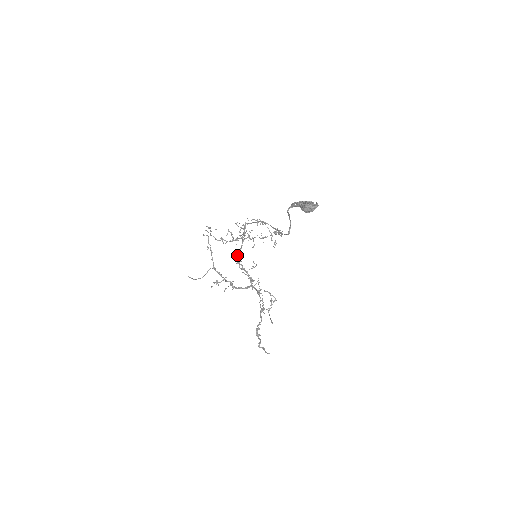
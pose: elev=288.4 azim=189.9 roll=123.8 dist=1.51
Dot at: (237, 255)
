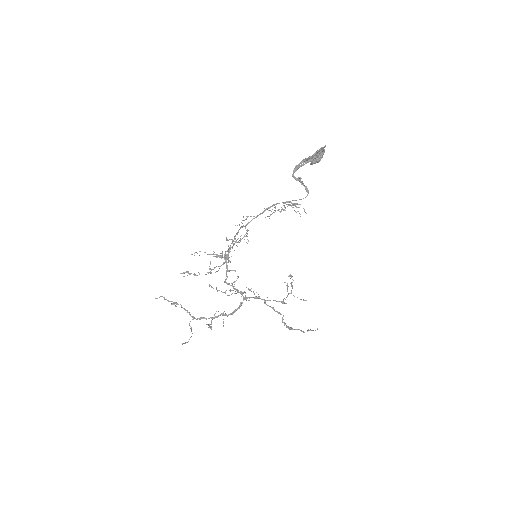
Dot at: (209, 286)
